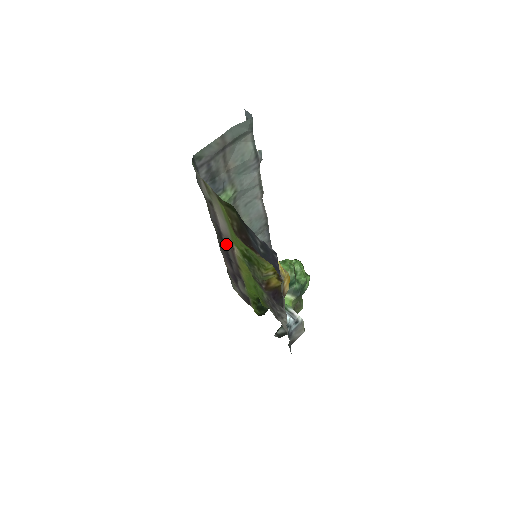
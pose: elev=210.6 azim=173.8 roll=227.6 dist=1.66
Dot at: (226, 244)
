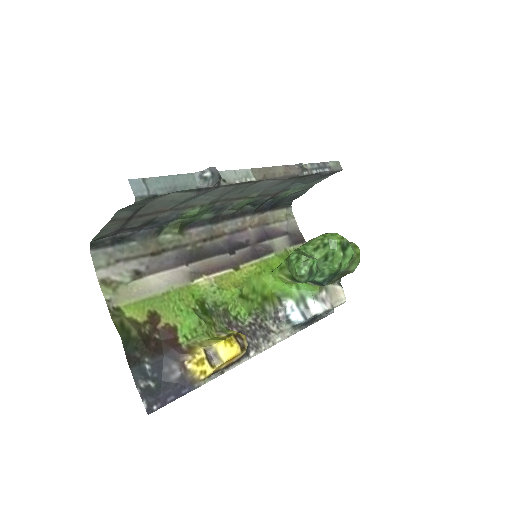
Dot at: (205, 260)
